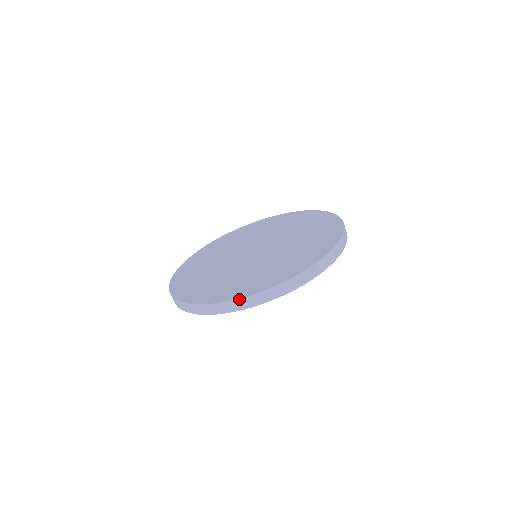
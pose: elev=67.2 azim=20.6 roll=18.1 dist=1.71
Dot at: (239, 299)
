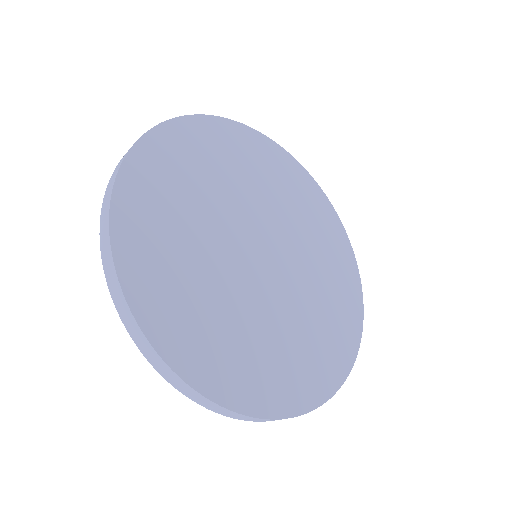
Dot at: (131, 313)
